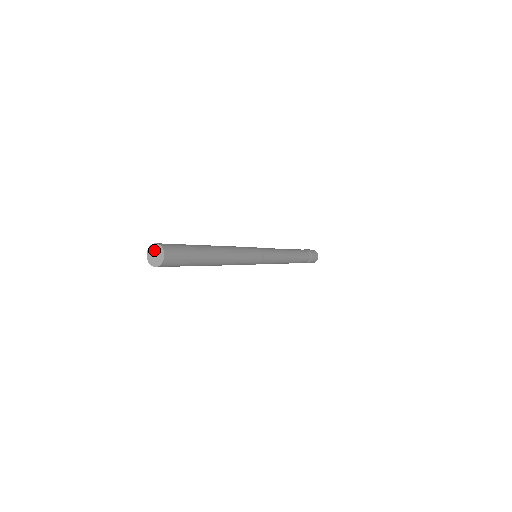
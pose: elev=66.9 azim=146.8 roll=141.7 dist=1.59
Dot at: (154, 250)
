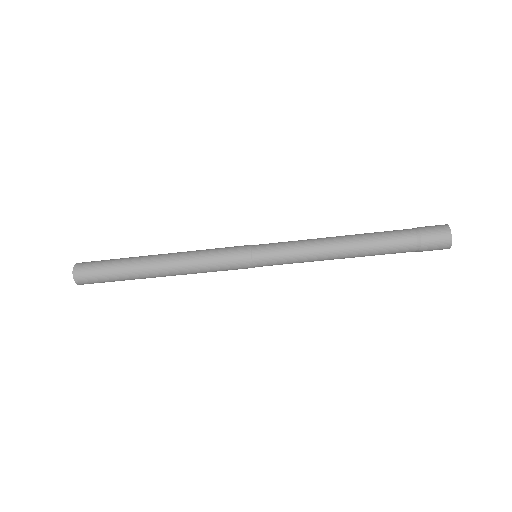
Dot at: occluded
